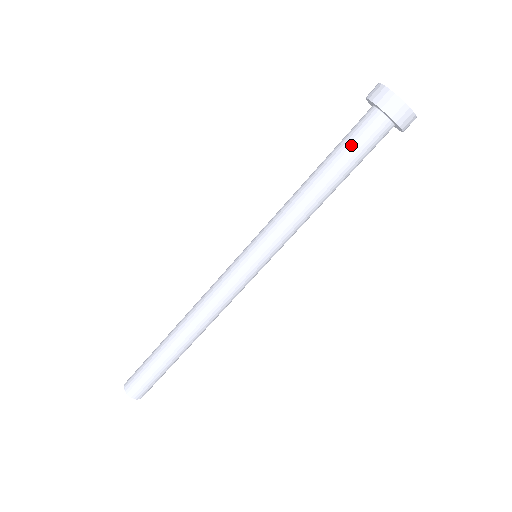
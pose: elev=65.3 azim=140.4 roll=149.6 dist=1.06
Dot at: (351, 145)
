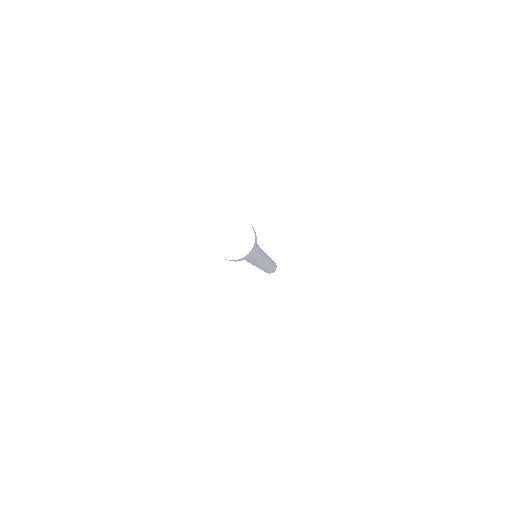
Dot at: occluded
